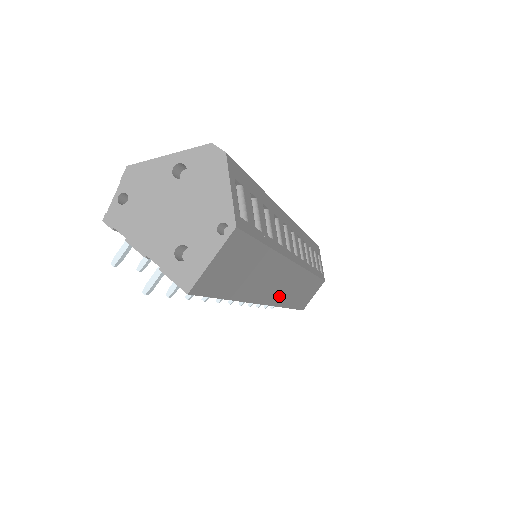
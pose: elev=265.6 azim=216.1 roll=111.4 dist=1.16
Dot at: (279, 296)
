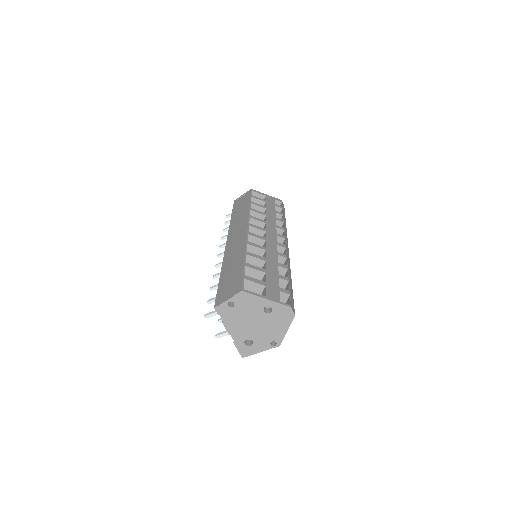
Dot at: occluded
